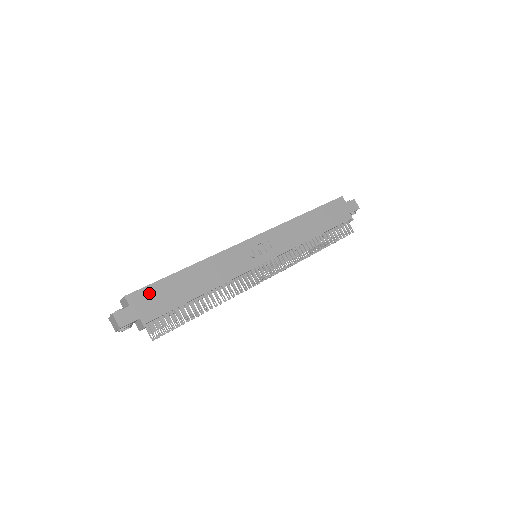
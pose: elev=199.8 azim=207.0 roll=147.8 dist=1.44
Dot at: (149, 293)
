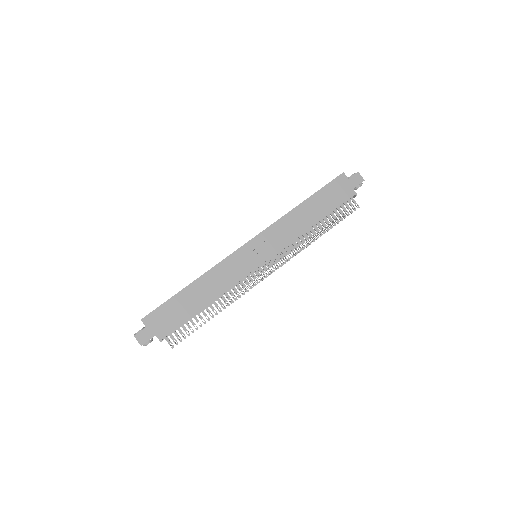
Dot at: (160, 313)
